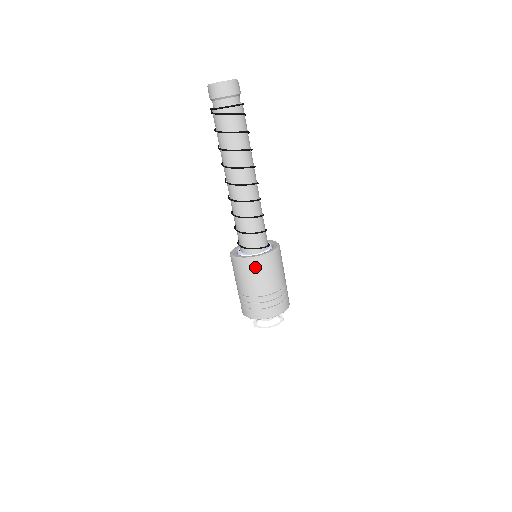
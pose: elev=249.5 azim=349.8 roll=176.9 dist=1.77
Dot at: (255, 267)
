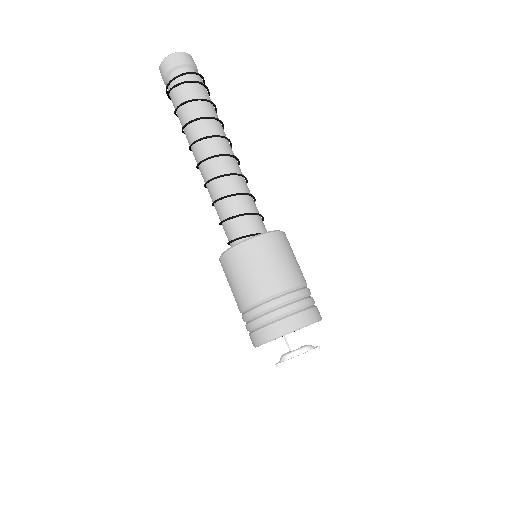
Dot at: (239, 259)
